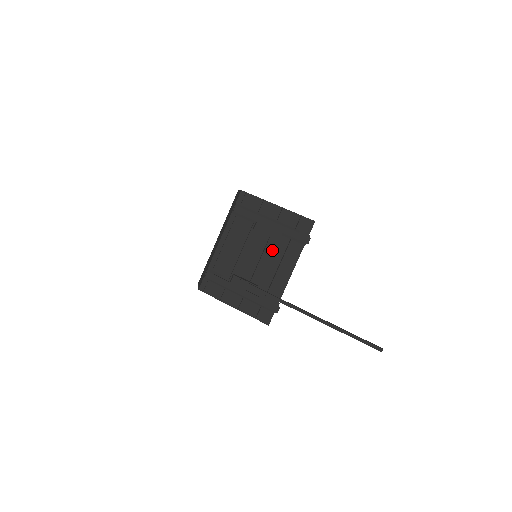
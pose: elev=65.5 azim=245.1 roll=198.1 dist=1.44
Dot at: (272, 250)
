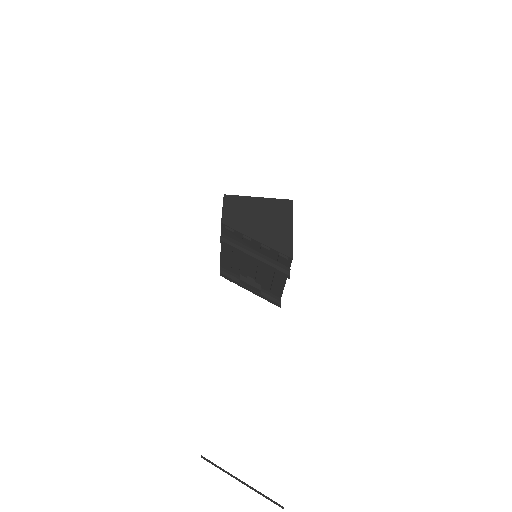
Dot at: (263, 269)
